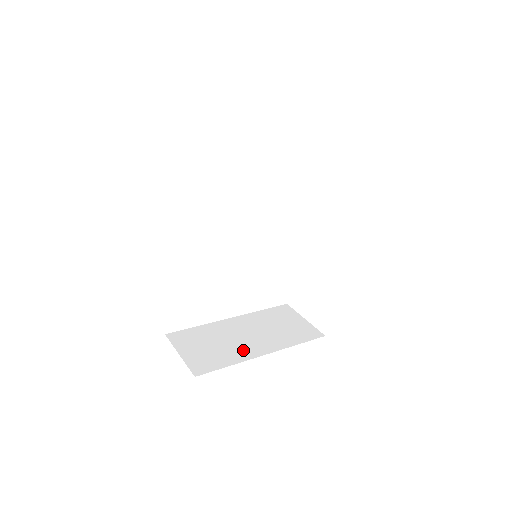
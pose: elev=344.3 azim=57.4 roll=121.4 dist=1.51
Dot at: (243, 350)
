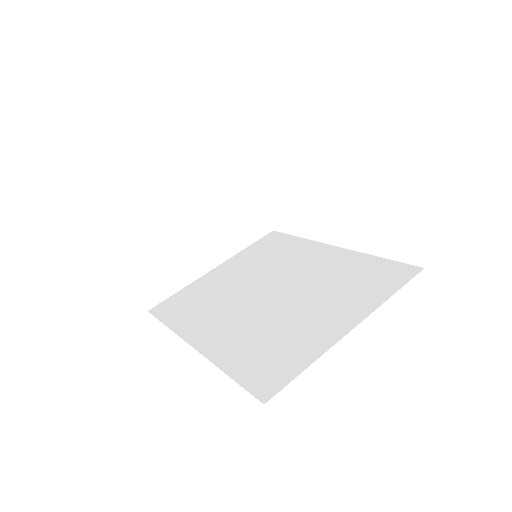
Dot at: (195, 264)
